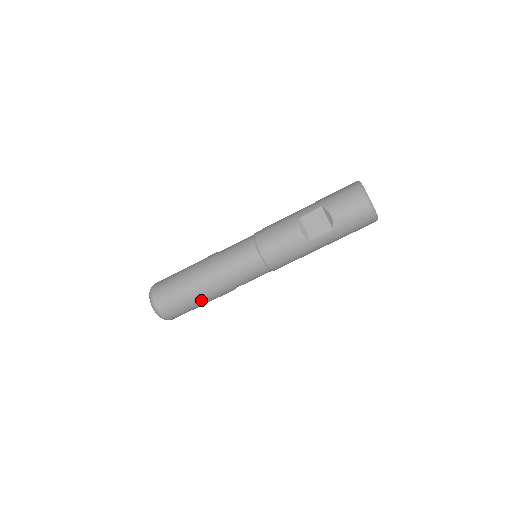
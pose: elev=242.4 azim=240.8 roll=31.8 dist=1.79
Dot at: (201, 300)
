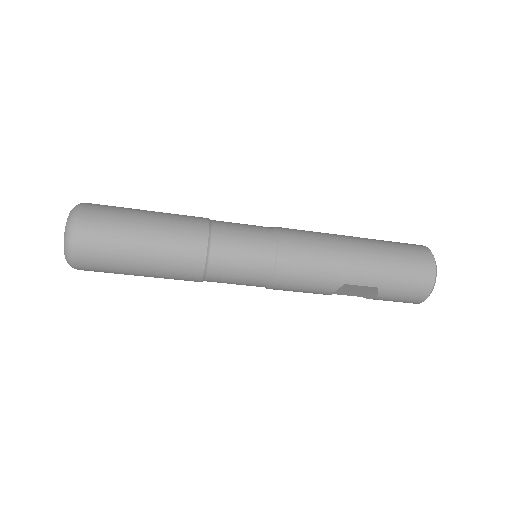
Dot at: occluded
